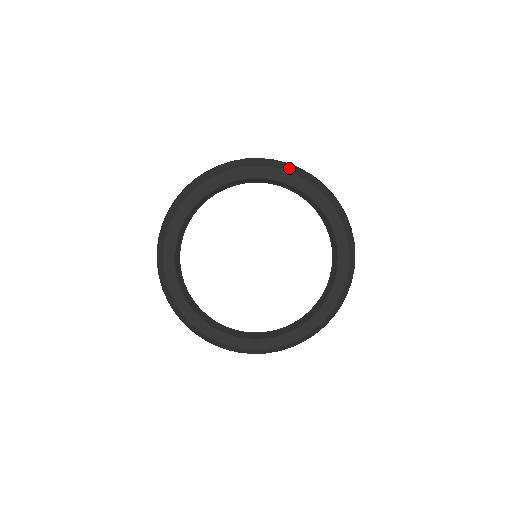
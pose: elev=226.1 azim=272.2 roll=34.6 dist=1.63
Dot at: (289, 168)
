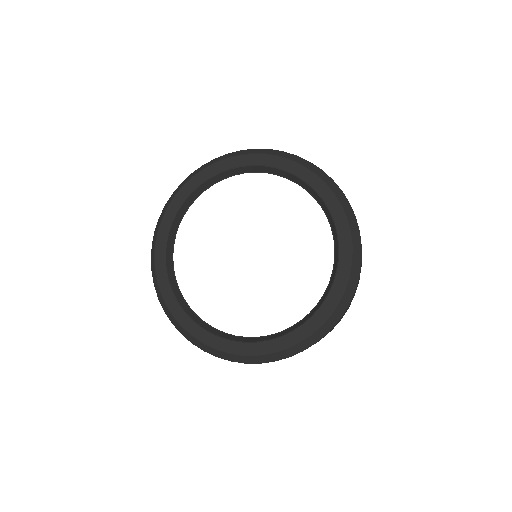
Dot at: (230, 155)
